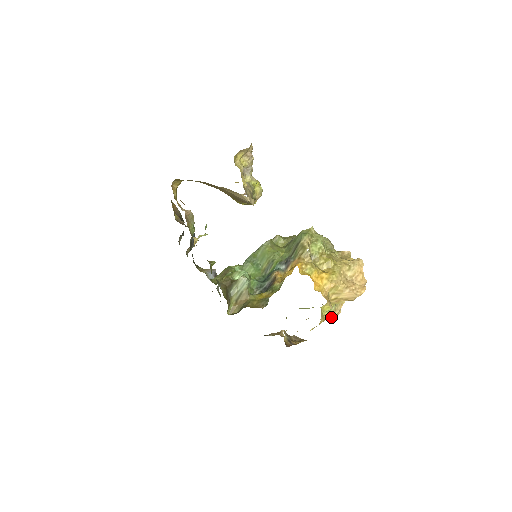
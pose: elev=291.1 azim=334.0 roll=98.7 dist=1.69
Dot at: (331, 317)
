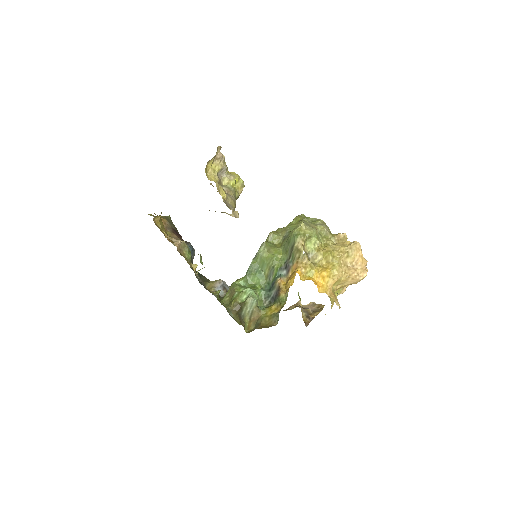
Dot at: occluded
